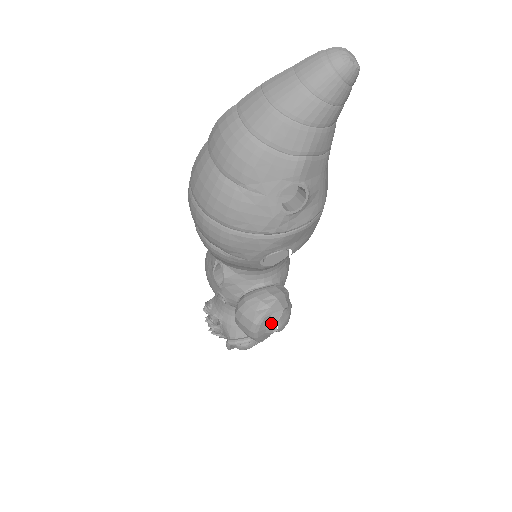
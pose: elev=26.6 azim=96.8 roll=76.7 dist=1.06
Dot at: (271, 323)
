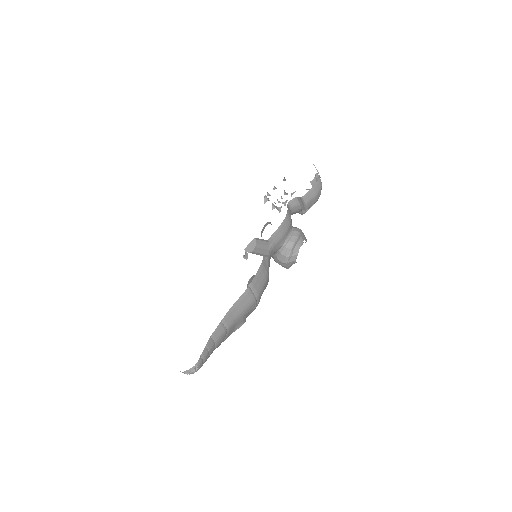
Dot at: occluded
